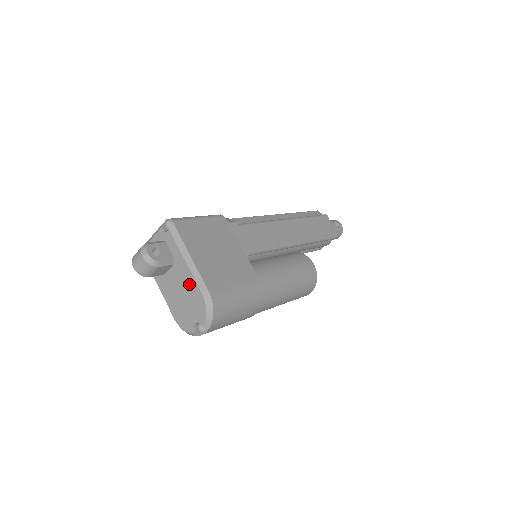
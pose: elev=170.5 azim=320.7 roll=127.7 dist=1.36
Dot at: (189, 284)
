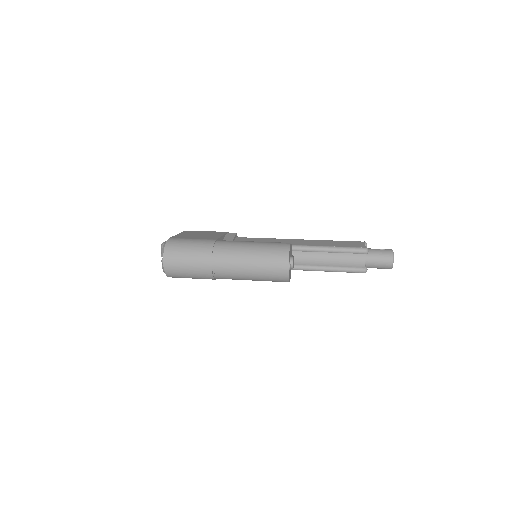
Dot at: occluded
